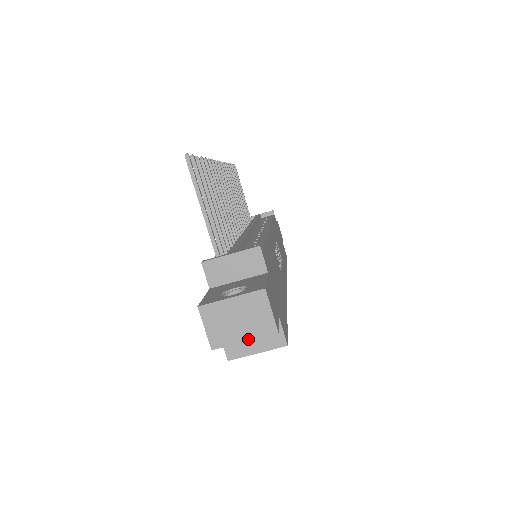
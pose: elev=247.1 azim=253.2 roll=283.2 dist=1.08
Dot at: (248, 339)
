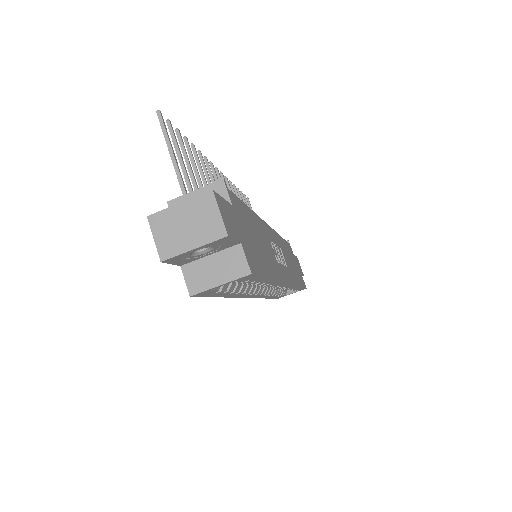
Dot at: (197, 246)
